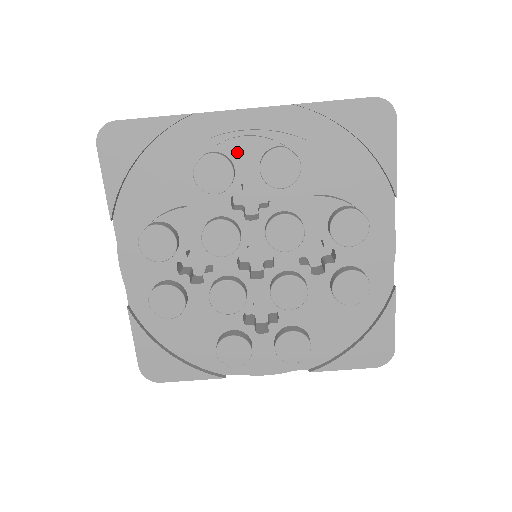
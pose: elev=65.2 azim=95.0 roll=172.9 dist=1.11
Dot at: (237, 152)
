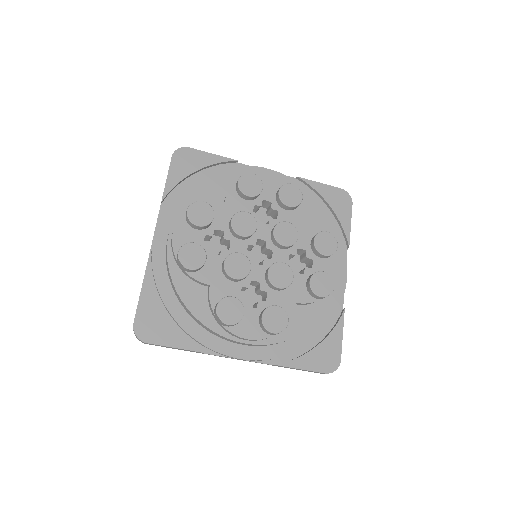
Dot at: (265, 182)
